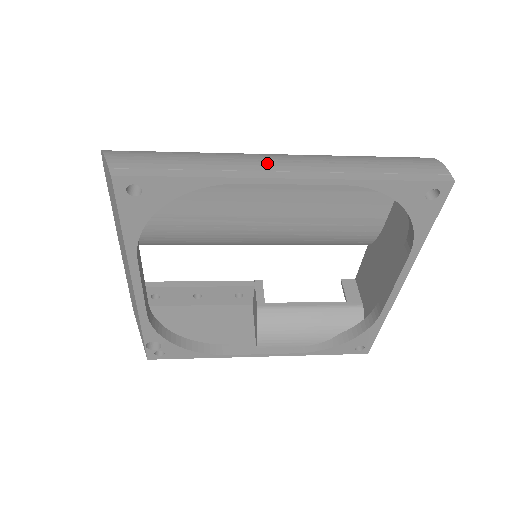
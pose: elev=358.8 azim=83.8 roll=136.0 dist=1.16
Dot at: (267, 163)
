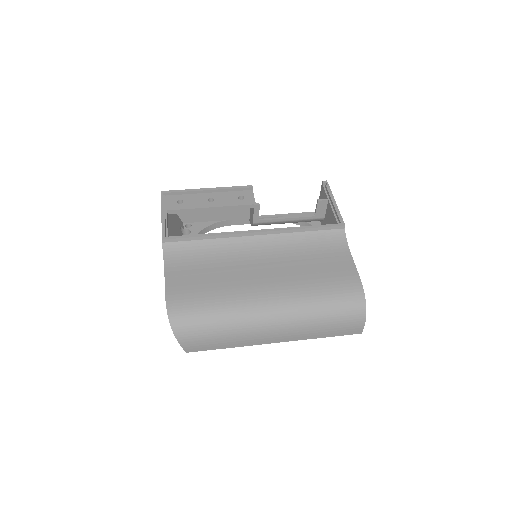
Dot at: (266, 337)
